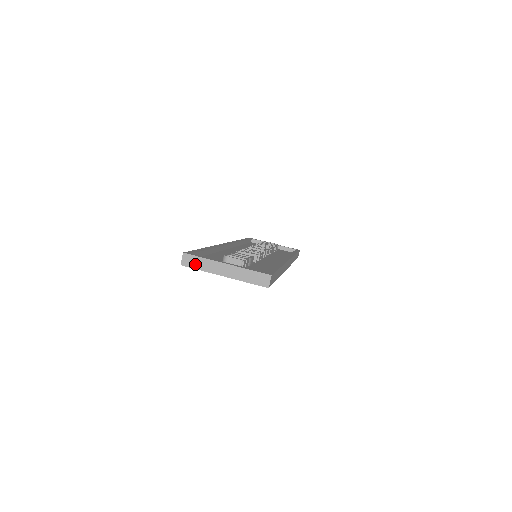
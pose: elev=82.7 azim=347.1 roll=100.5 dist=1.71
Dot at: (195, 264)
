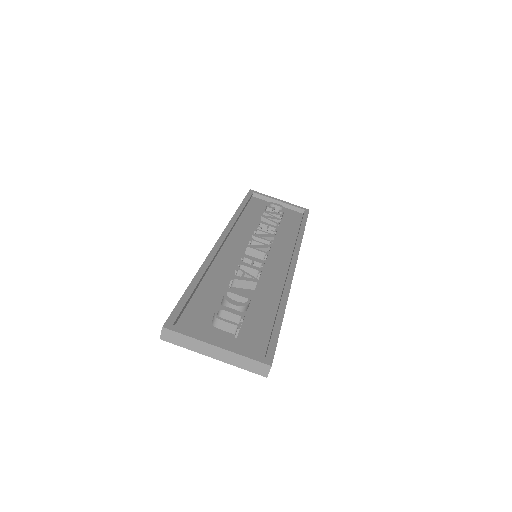
Dot at: (177, 341)
